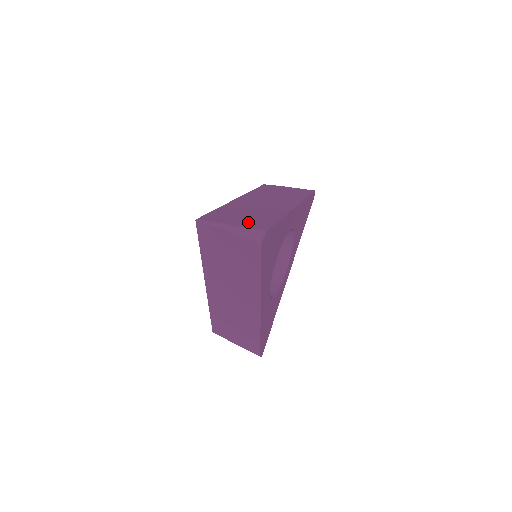
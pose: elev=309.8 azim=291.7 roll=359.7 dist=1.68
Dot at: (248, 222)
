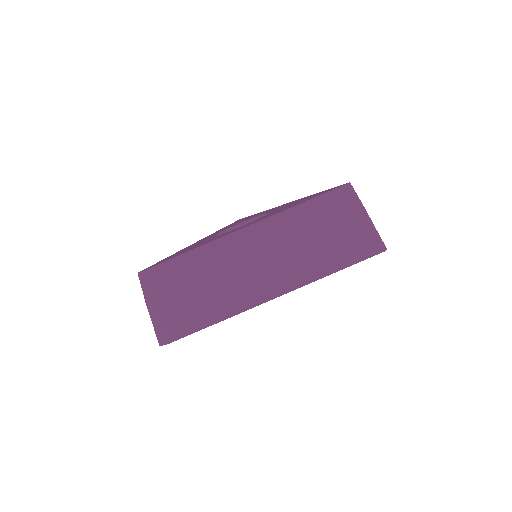
Dot at: (175, 312)
